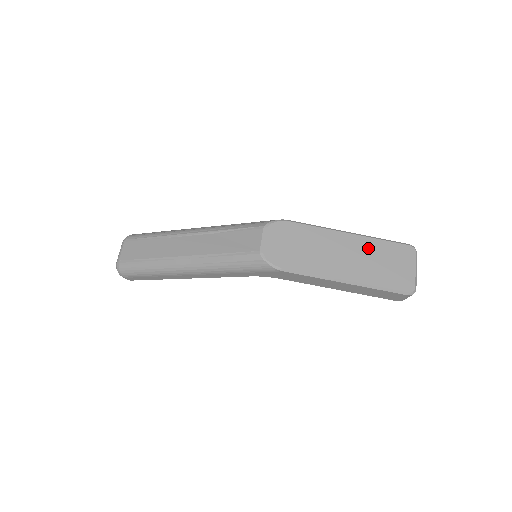
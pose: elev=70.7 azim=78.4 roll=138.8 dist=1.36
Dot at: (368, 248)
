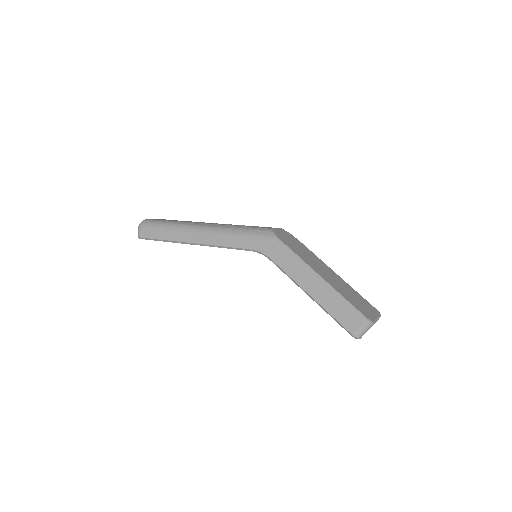
Dot at: (346, 286)
